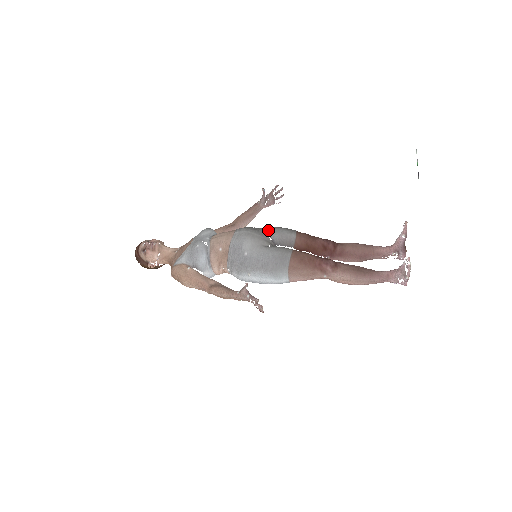
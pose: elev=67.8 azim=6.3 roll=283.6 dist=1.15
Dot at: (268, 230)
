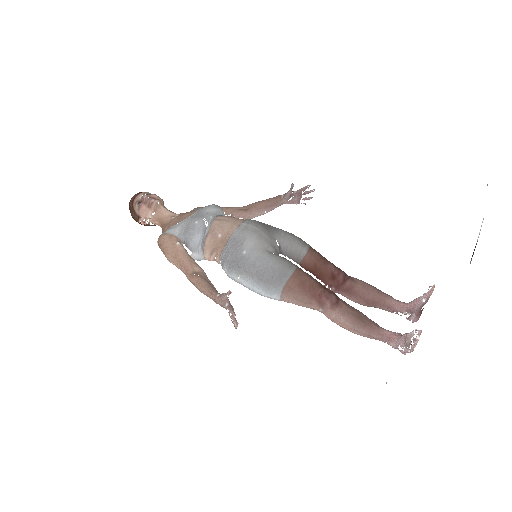
Dot at: (279, 233)
